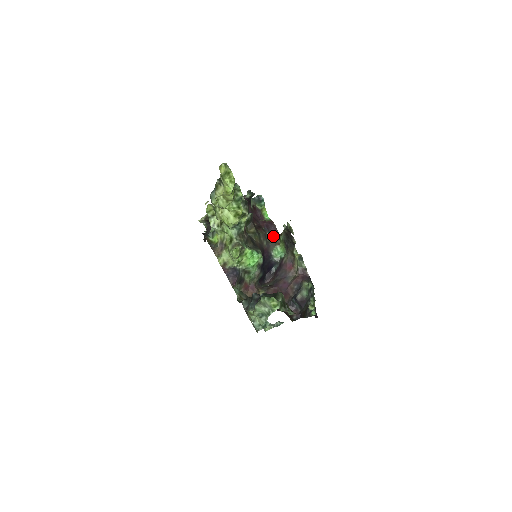
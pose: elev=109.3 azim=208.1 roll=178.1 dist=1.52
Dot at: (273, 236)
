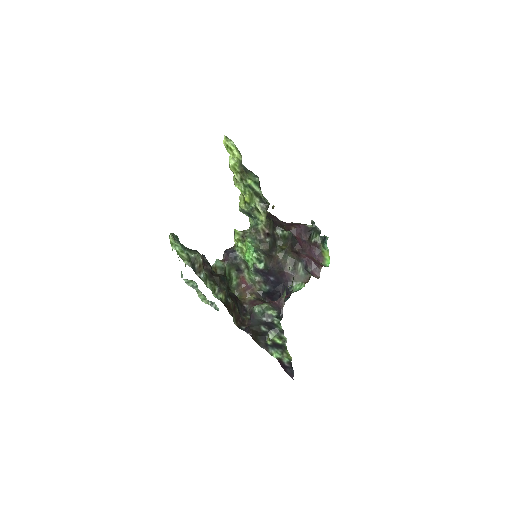
Dot at: (305, 272)
